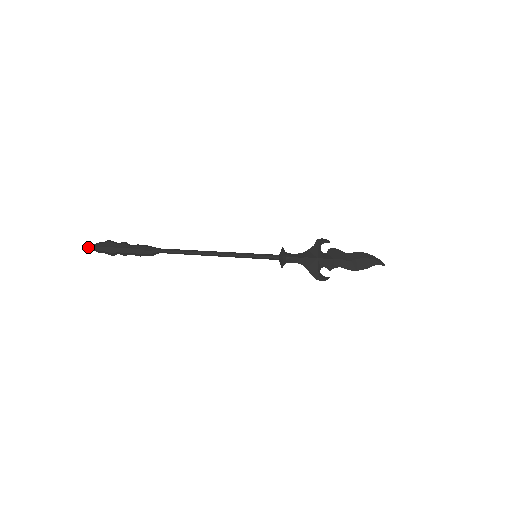
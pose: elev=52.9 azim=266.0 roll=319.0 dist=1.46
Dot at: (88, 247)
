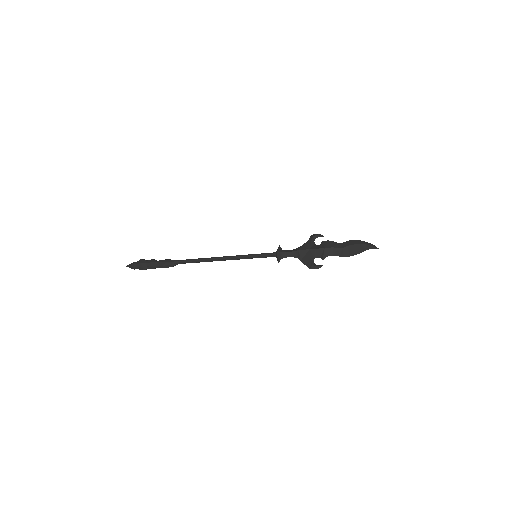
Dot at: (127, 266)
